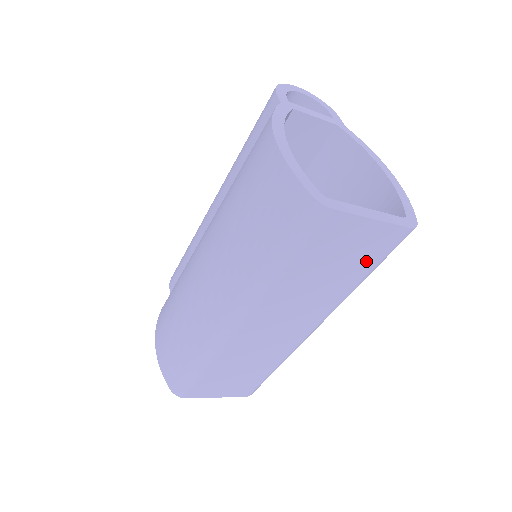
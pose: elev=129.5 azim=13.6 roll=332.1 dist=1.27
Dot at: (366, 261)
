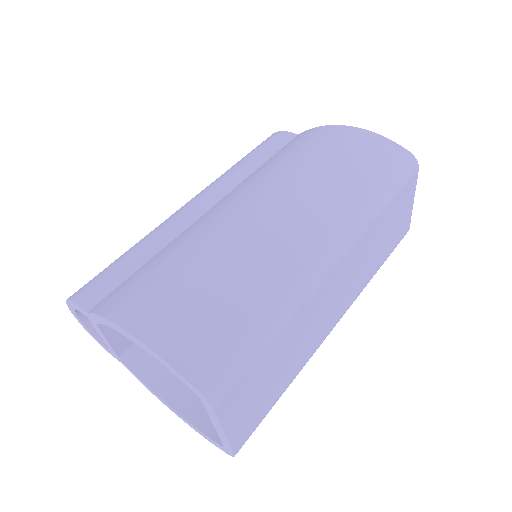
Dot at: (391, 245)
